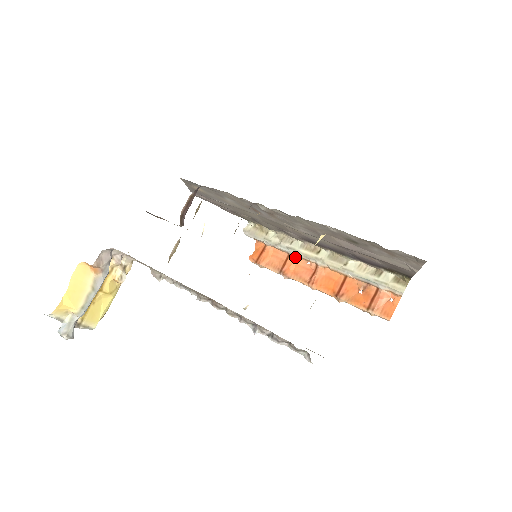
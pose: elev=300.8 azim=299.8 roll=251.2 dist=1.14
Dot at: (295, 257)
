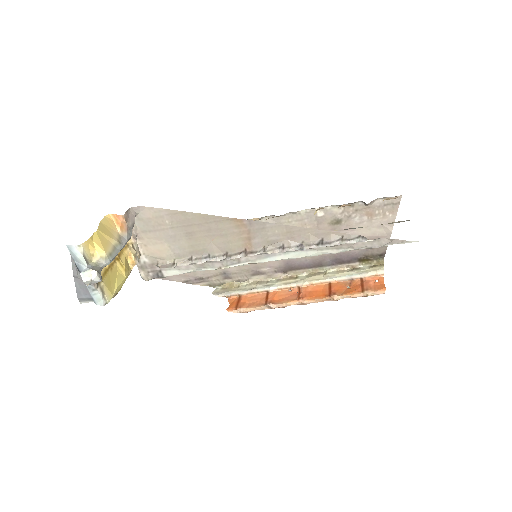
Dot at: (275, 291)
